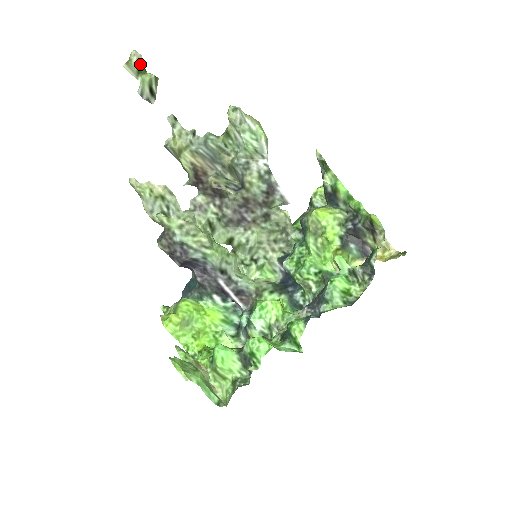
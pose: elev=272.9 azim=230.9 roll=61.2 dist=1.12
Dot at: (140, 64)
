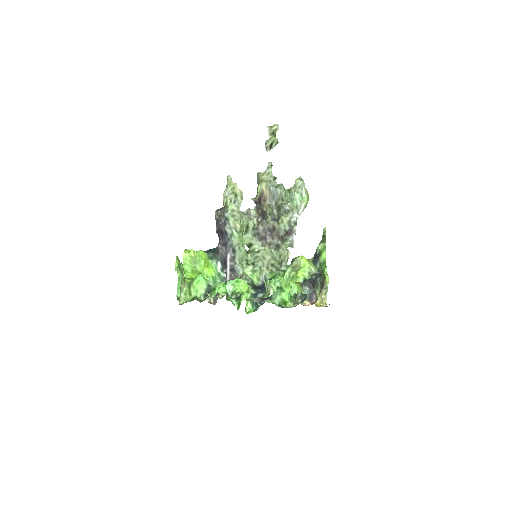
Dot at: (276, 131)
